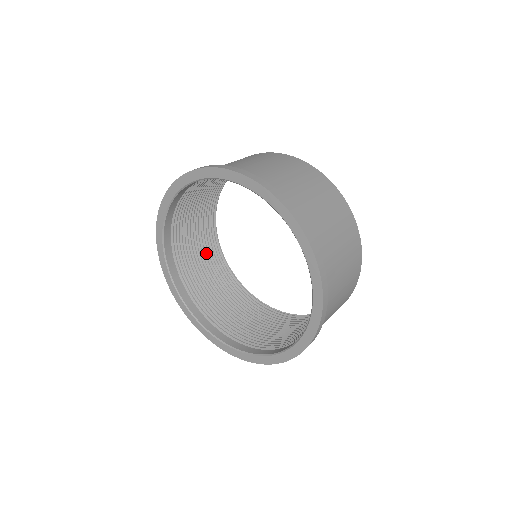
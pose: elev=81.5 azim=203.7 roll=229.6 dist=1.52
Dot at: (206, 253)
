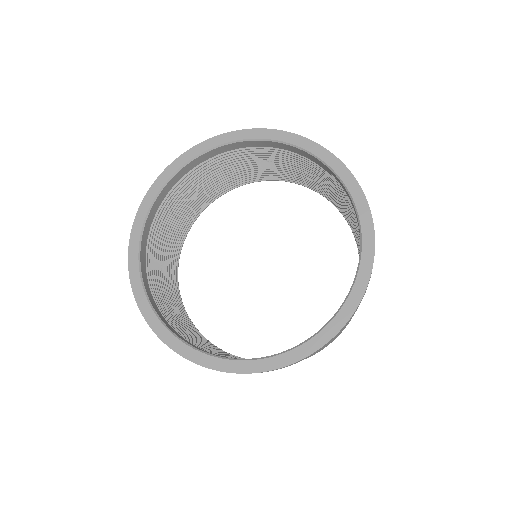
Dot at: (167, 262)
